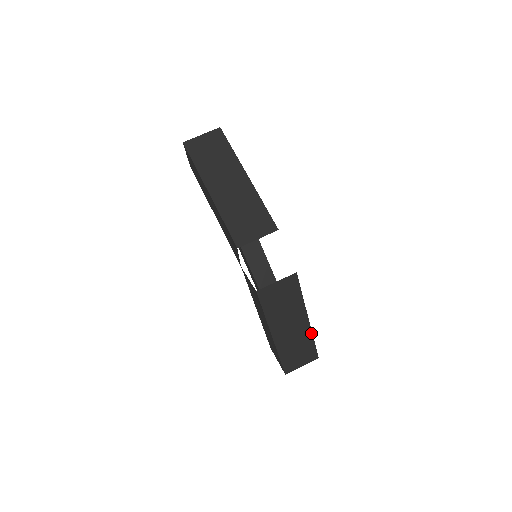
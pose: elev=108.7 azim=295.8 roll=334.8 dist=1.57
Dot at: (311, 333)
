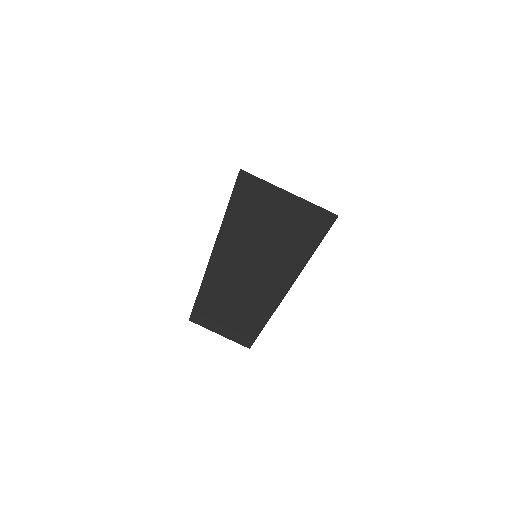
Dot at: occluded
